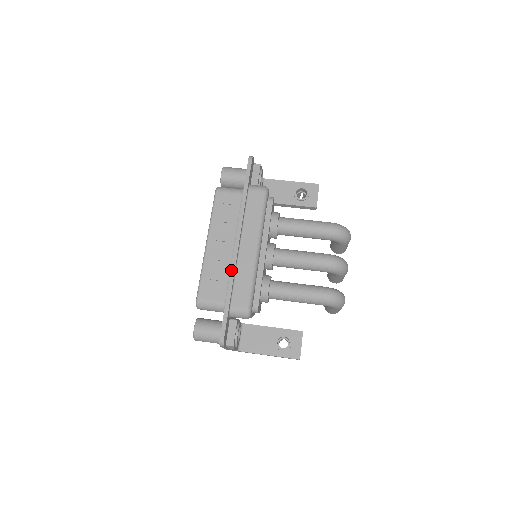
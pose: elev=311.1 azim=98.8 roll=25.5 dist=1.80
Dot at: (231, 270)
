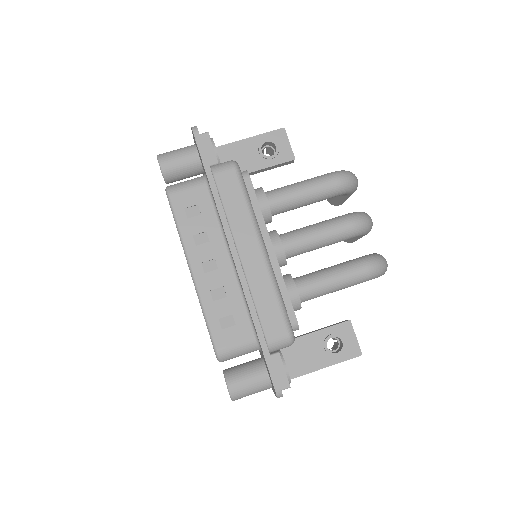
Dot at: (245, 295)
